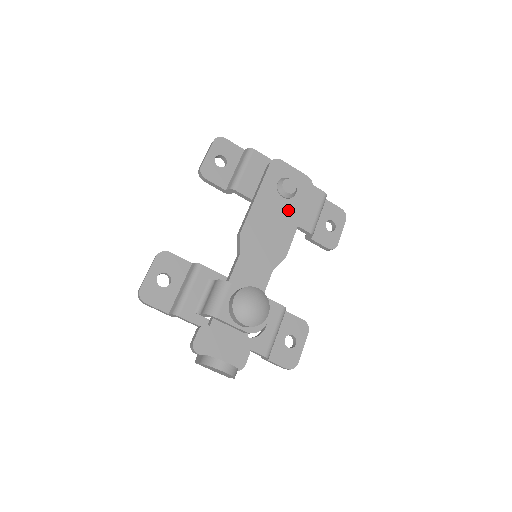
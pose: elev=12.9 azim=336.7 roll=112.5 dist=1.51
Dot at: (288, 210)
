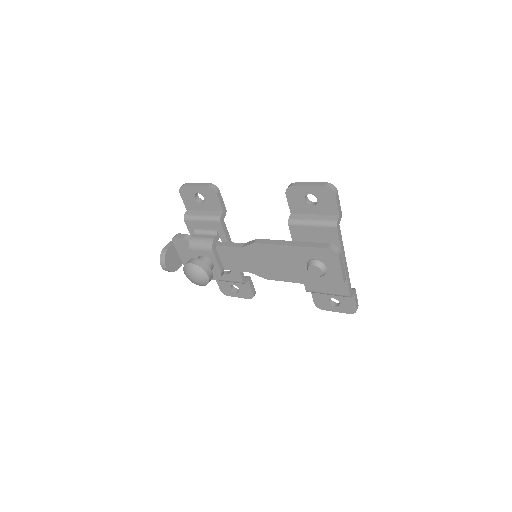
Dot at: (301, 273)
